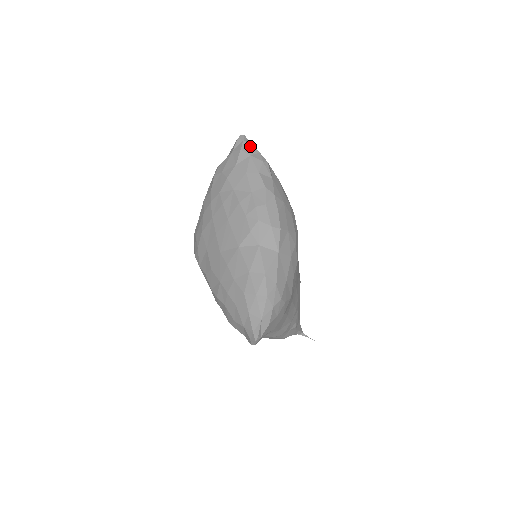
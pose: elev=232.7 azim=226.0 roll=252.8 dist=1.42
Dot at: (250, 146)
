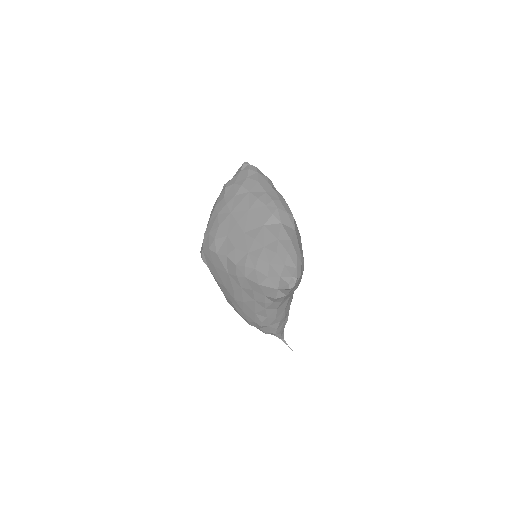
Dot at: (255, 168)
